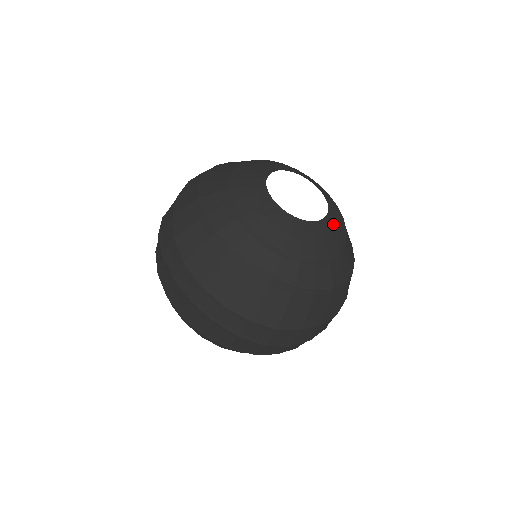
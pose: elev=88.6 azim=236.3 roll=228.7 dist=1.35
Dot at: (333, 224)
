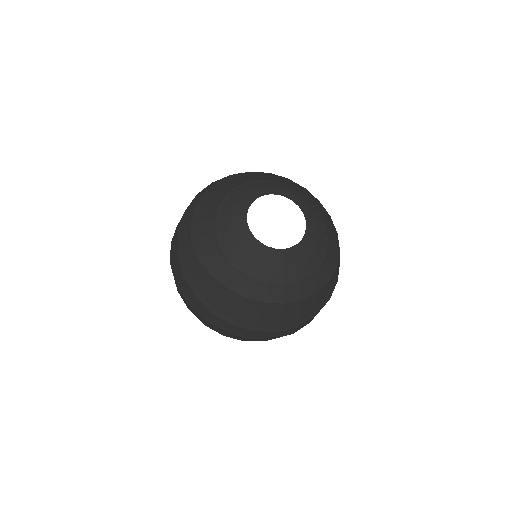
Dot at: (313, 231)
